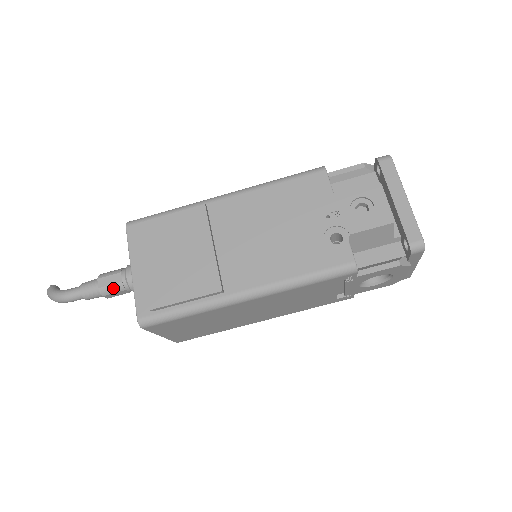
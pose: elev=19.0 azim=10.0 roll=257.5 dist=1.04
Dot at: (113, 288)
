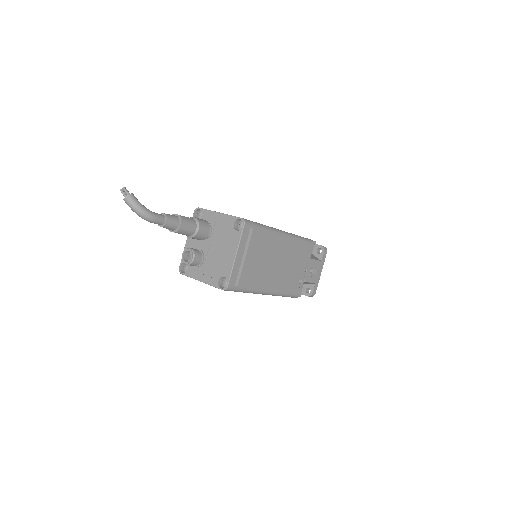
Dot at: (186, 233)
